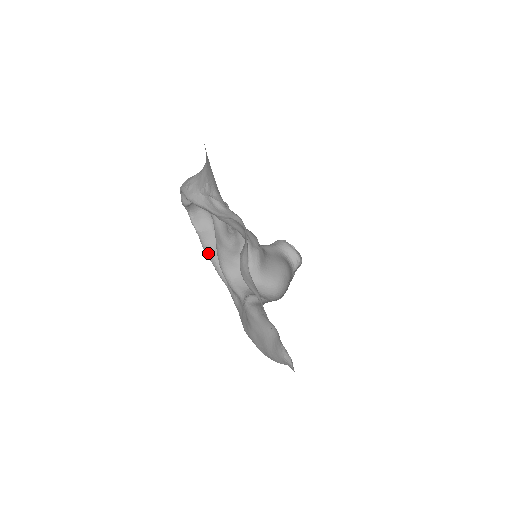
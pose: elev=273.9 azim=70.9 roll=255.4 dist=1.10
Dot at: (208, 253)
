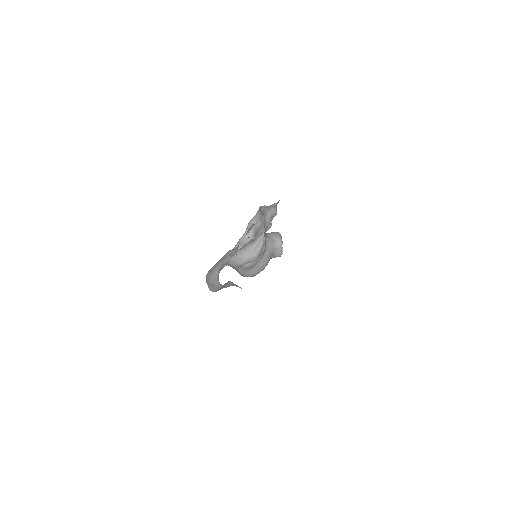
Dot at: occluded
